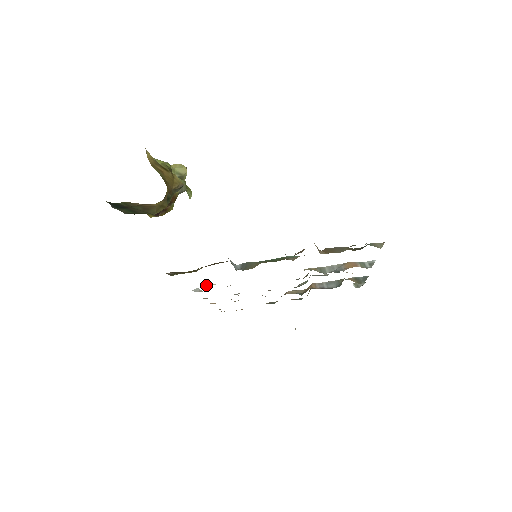
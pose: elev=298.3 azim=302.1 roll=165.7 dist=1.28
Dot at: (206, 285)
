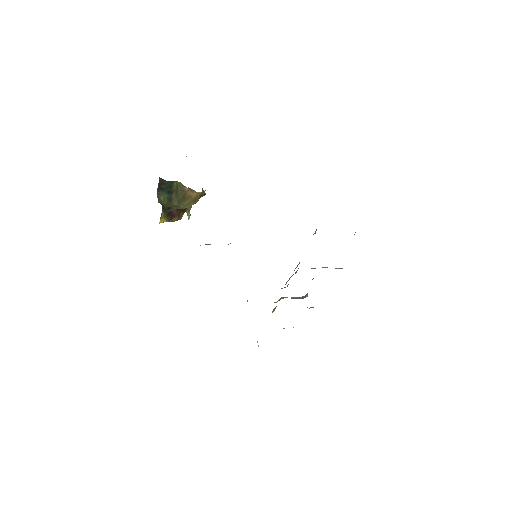
Dot at: occluded
